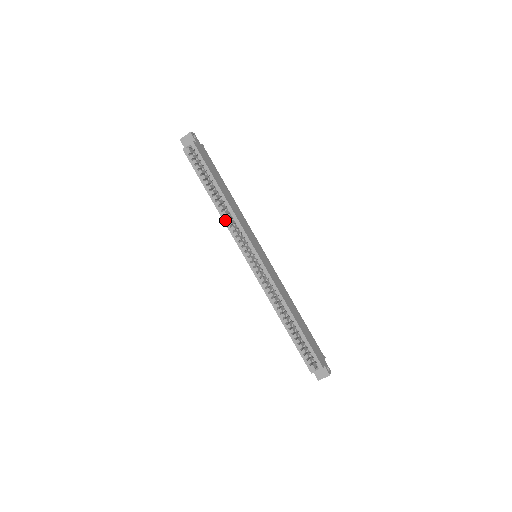
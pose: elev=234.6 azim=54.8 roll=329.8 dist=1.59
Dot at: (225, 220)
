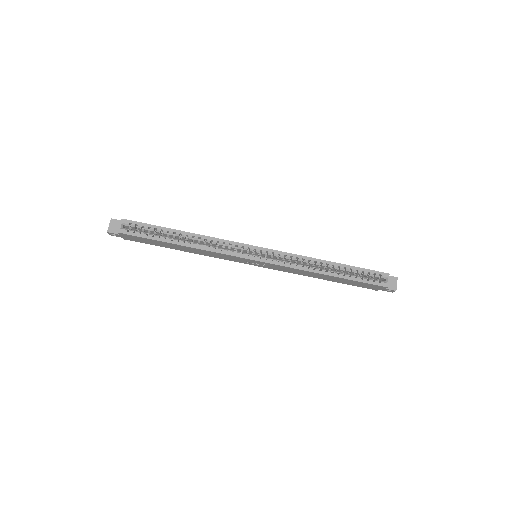
Dot at: (208, 249)
